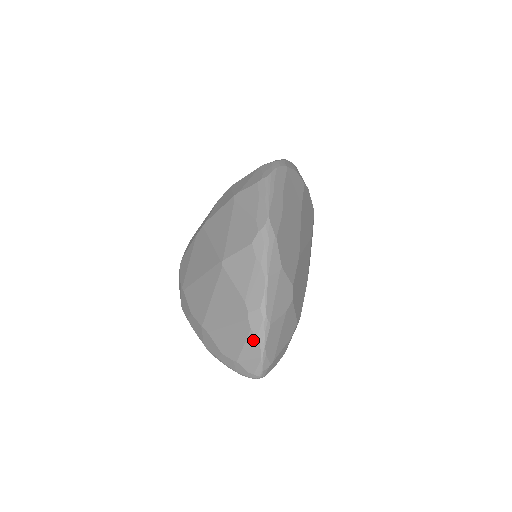
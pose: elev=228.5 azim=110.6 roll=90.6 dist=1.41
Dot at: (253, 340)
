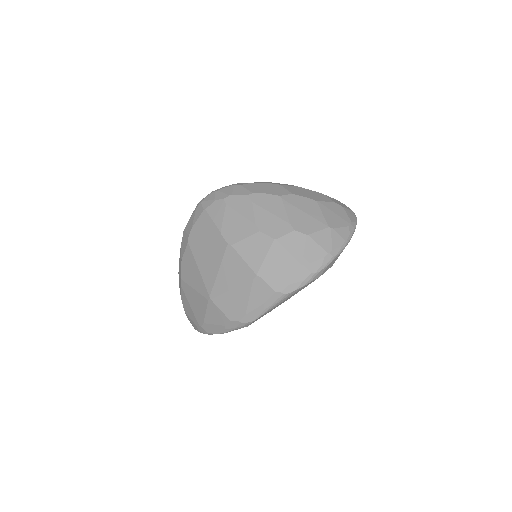
Dot at: (196, 327)
